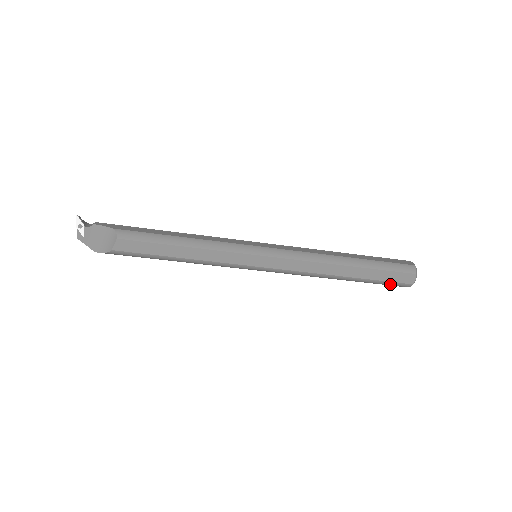
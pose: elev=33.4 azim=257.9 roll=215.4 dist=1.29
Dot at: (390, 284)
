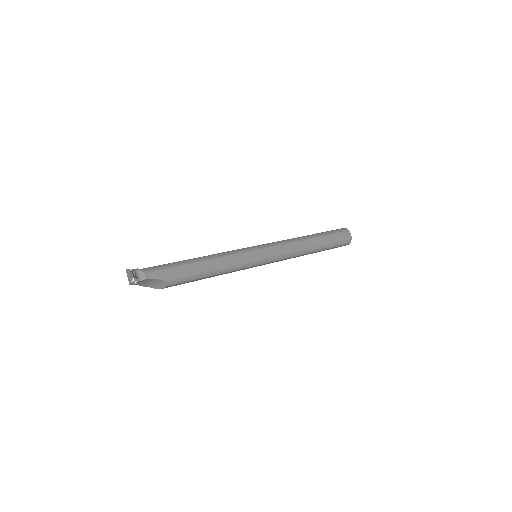
Dot at: occluded
